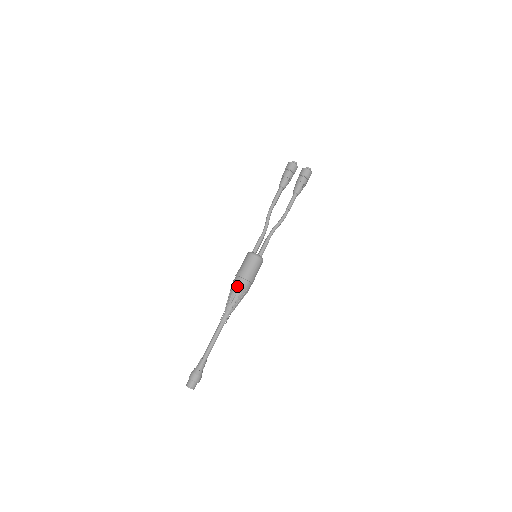
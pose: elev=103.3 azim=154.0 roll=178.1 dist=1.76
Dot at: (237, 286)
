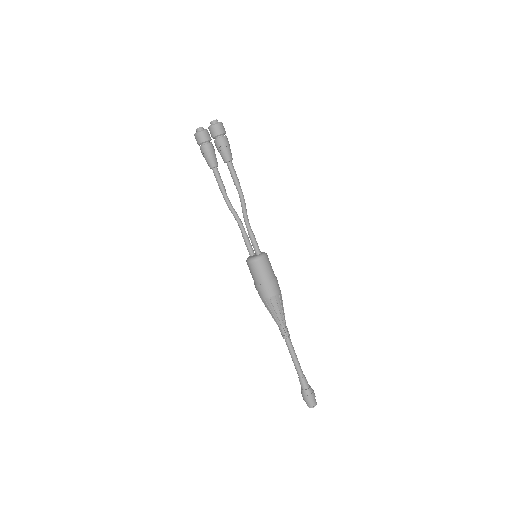
Dot at: (264, 302)
